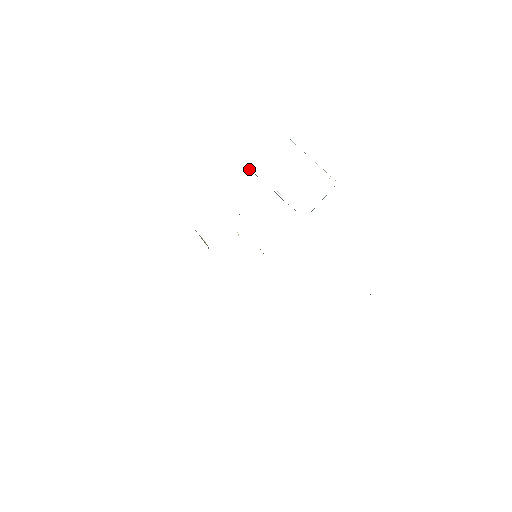
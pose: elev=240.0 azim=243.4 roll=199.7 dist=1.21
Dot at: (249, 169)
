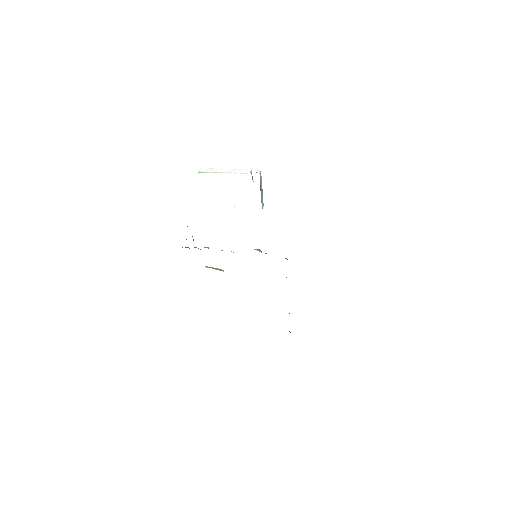
Dot at: occluded
